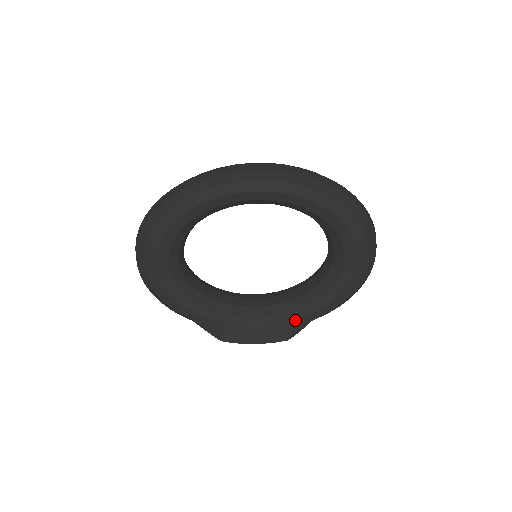
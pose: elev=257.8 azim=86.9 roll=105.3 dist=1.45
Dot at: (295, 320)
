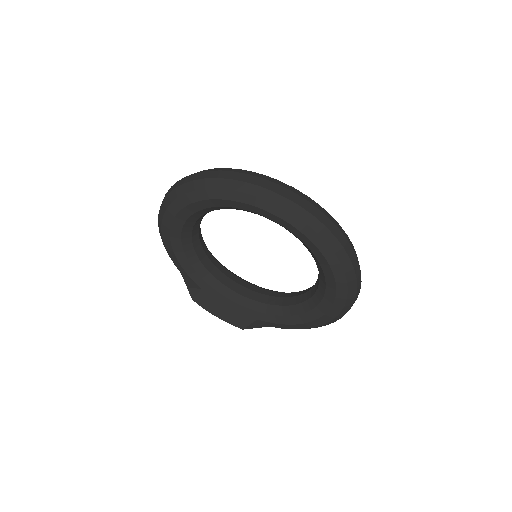
Dot at: (257, 319)
